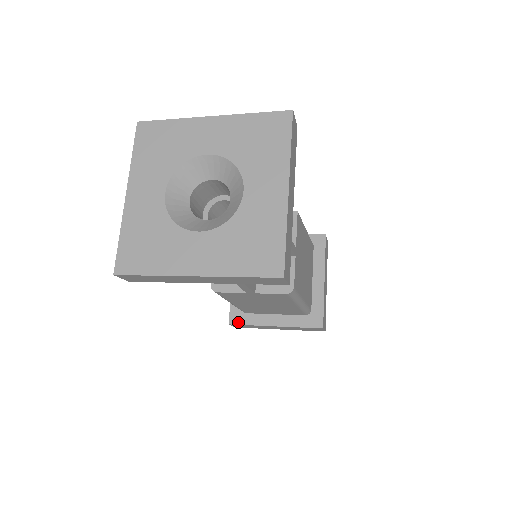
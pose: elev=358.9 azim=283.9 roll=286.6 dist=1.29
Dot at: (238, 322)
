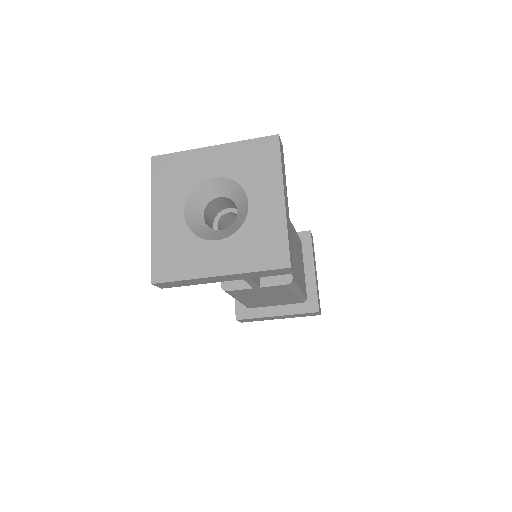
Dot at: (244, 317)
